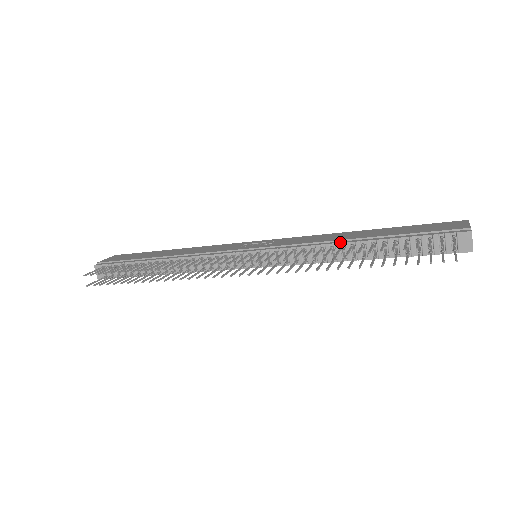
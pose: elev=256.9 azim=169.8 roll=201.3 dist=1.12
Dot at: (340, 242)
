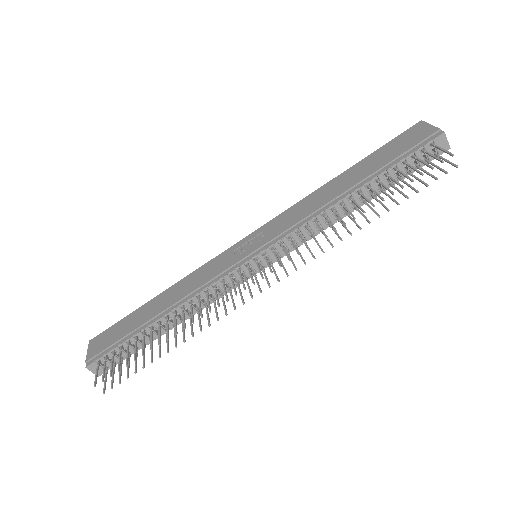
Dot at: (336, 201)
